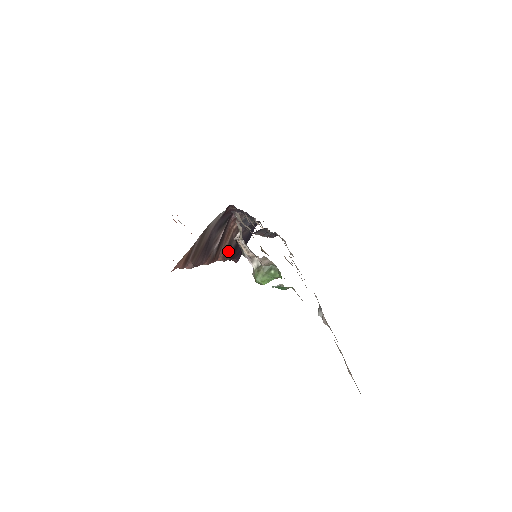
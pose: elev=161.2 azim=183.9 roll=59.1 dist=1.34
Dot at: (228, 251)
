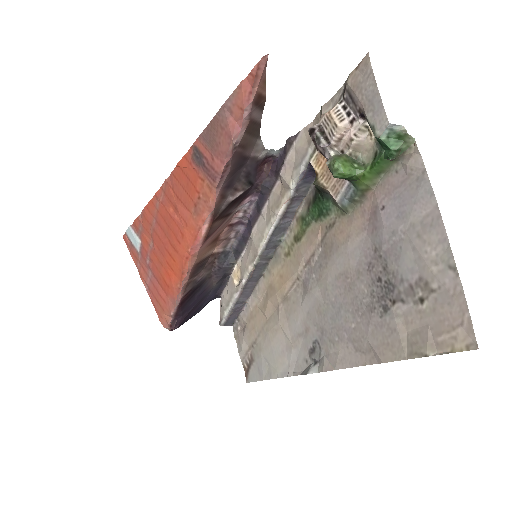
Dot at: (195, 274)
